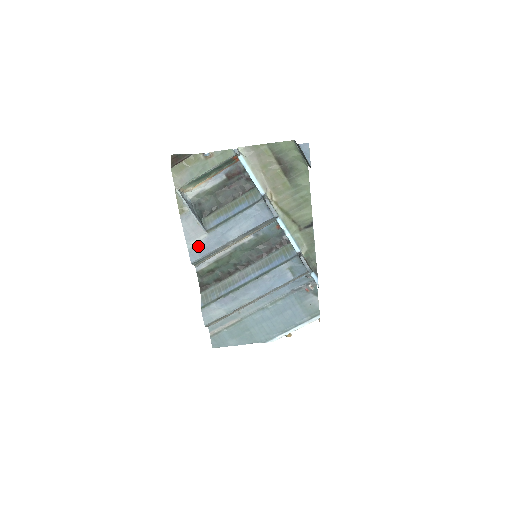
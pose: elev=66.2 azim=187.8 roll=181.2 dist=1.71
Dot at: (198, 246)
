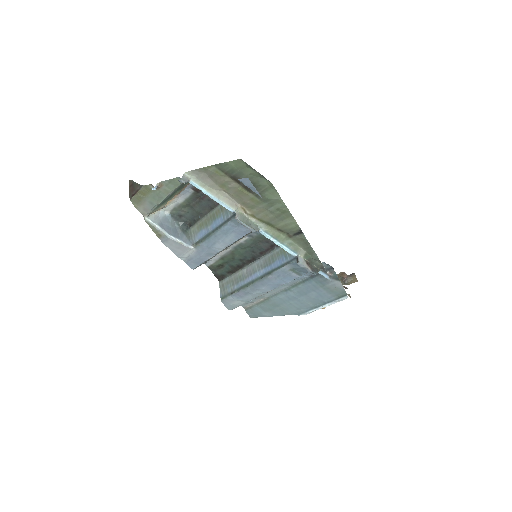
Dot at: (191, 258)
